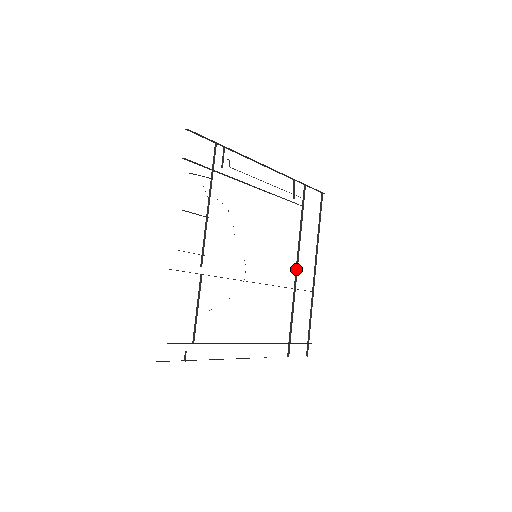
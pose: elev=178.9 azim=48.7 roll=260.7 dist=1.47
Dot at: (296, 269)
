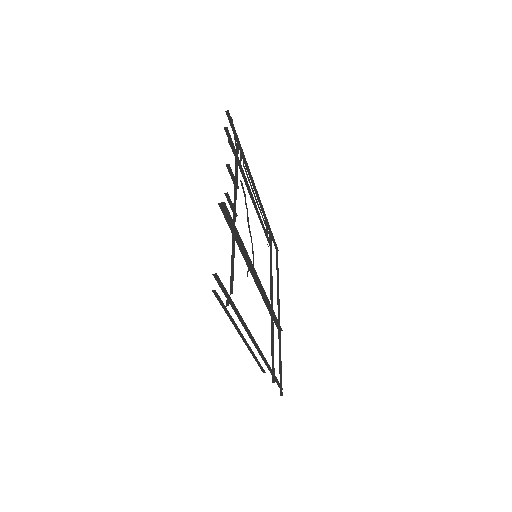
Dot at: (271, 297)
